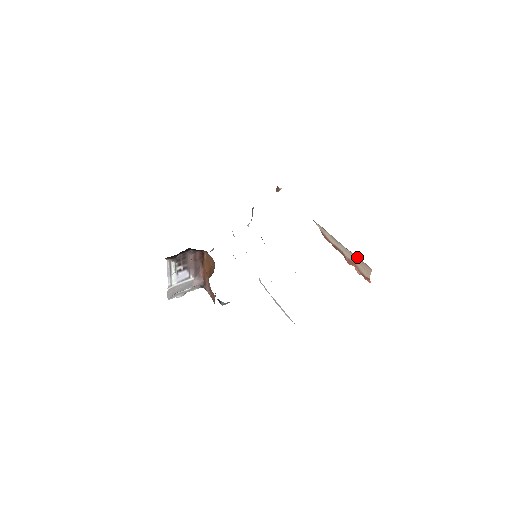
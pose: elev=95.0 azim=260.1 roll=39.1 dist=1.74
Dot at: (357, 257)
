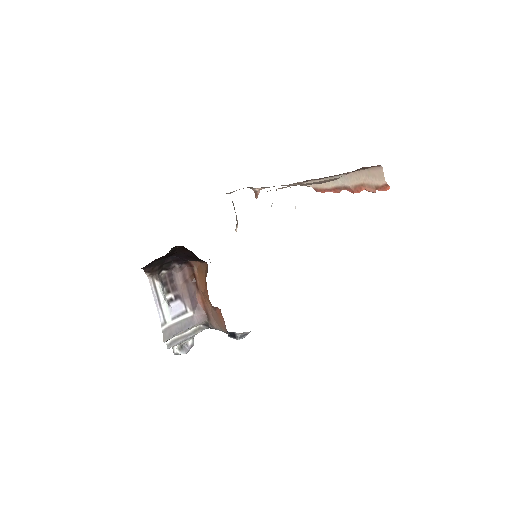
Dot at: (360, 171)
